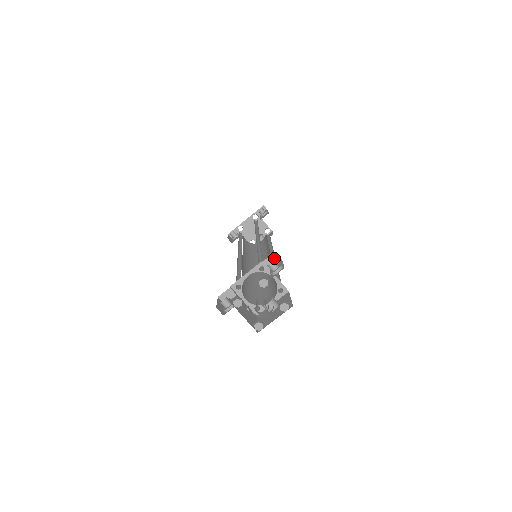
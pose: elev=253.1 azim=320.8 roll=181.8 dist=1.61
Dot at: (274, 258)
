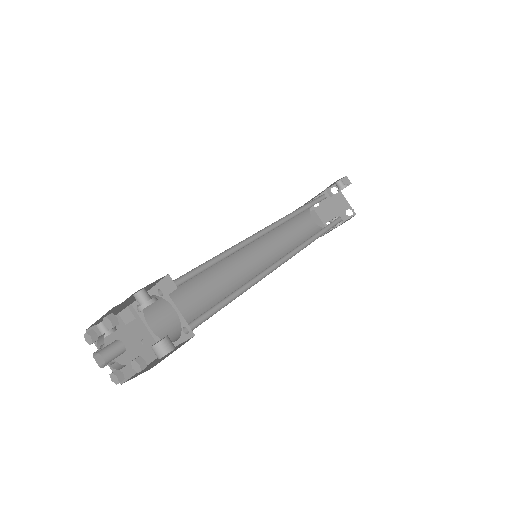
Dot at: (168, 283)
